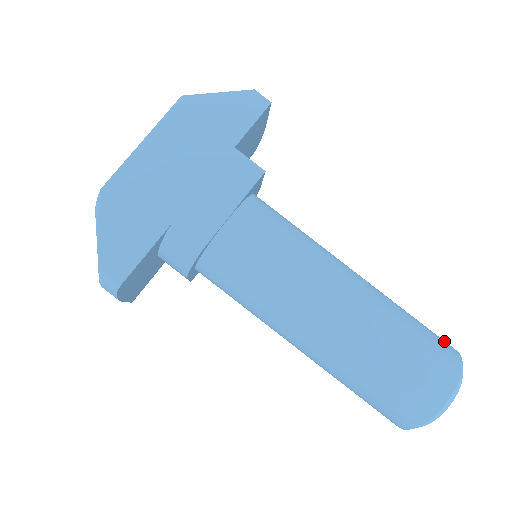
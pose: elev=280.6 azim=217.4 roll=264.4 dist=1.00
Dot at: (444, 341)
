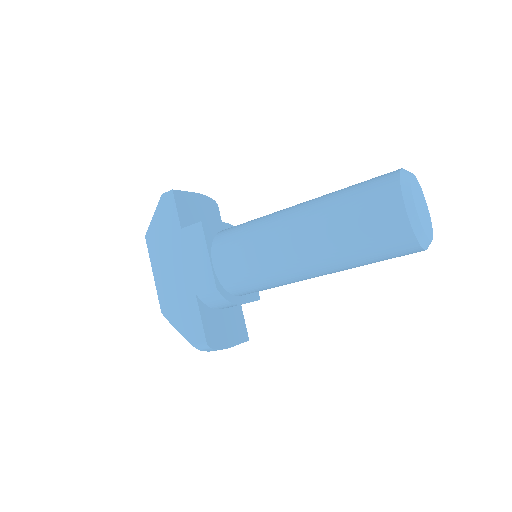
Dot at: (384, 175)
